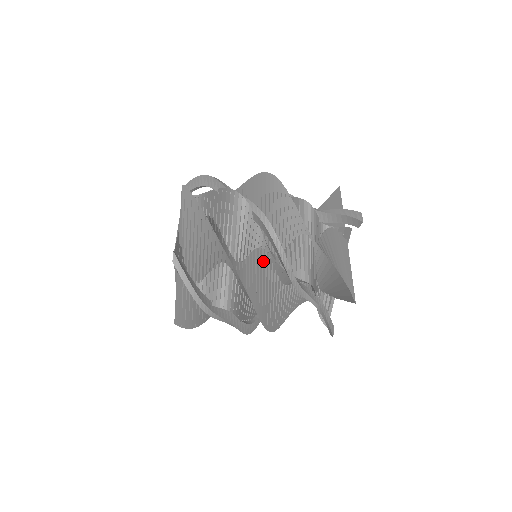
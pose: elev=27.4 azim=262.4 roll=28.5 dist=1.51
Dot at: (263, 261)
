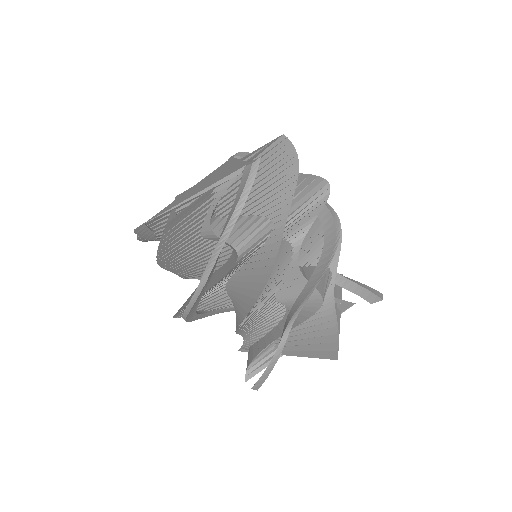
Dot at: (288, 255)
